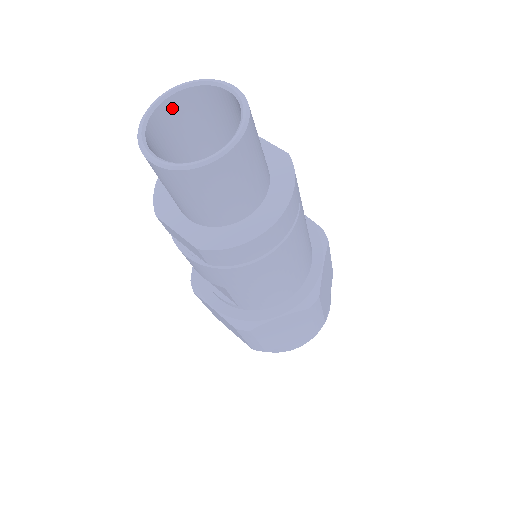
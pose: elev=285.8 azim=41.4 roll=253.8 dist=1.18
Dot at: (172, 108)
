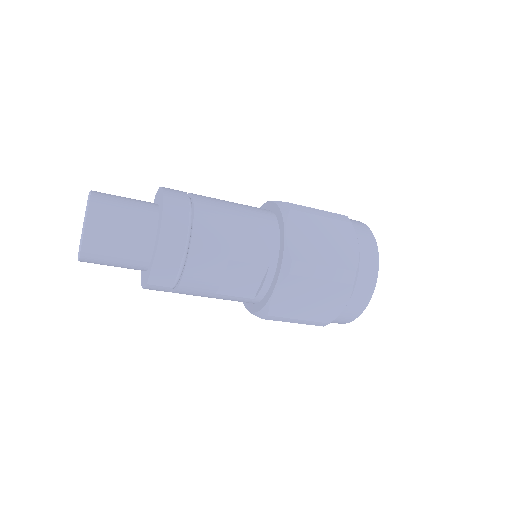
Dot at: occluded
